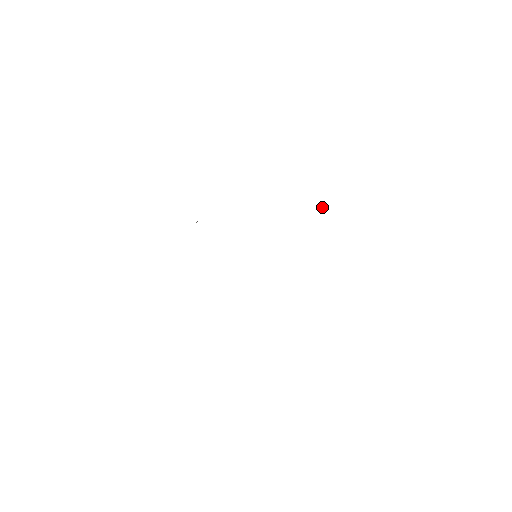
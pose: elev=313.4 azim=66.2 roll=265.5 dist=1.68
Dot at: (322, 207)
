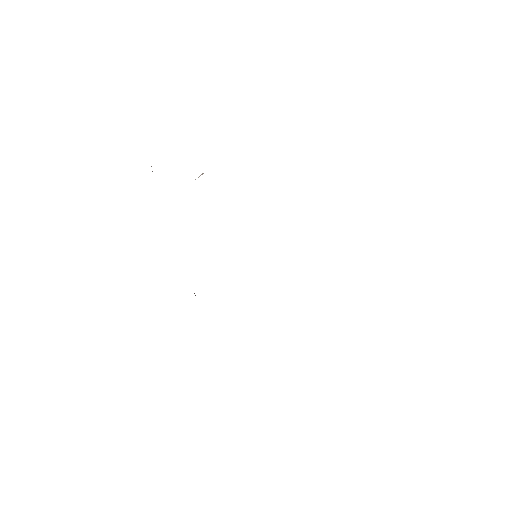
Dot at: occluded
